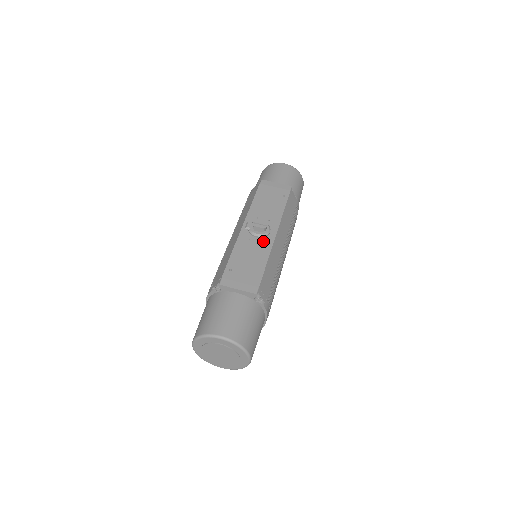
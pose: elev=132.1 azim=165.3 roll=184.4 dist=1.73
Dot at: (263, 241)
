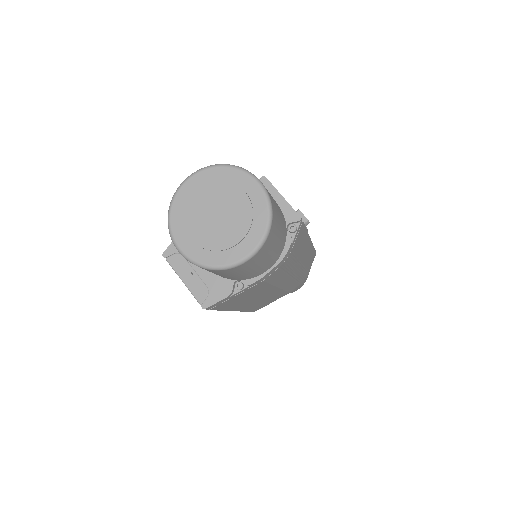
Dot at: occluded
